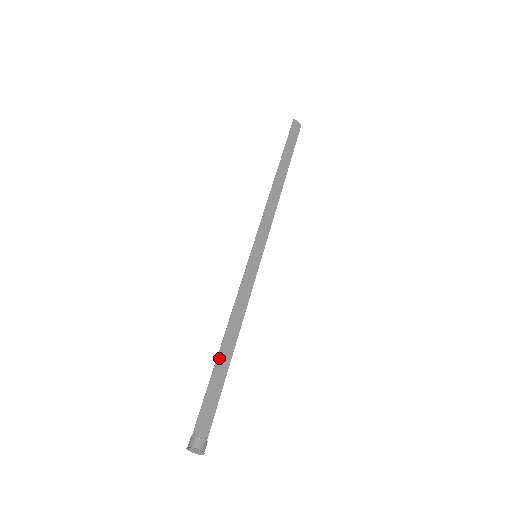
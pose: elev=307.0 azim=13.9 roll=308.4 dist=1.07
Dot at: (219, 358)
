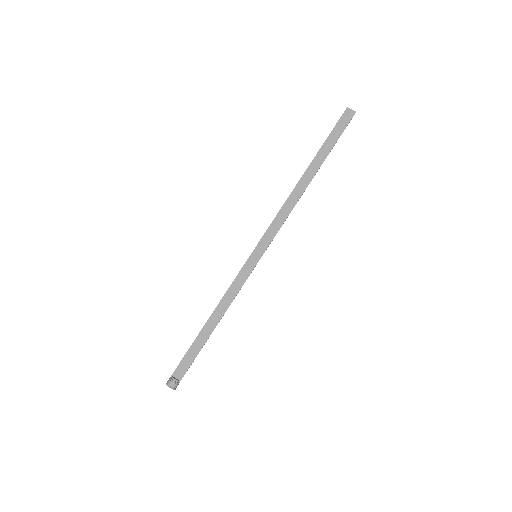
Dot at: (202, 332)
